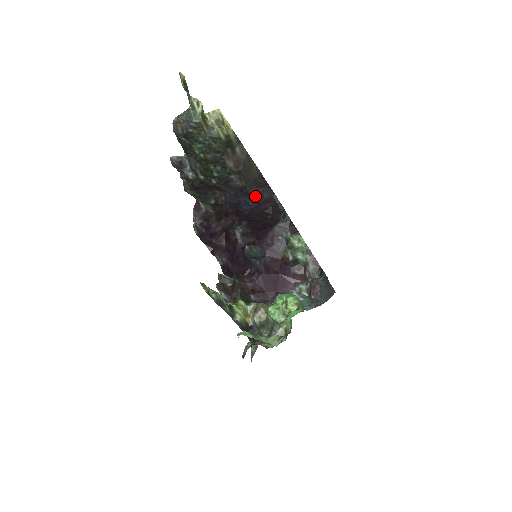
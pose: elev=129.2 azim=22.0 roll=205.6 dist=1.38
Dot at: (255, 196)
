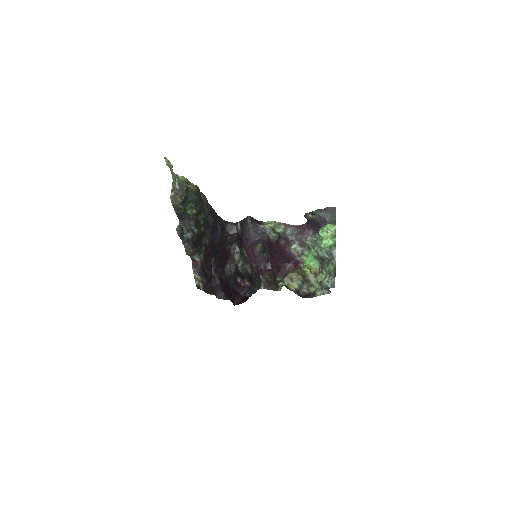
Dot at: (218, 227)
